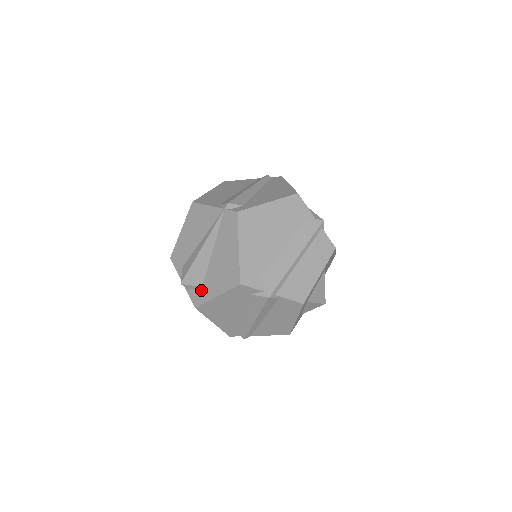
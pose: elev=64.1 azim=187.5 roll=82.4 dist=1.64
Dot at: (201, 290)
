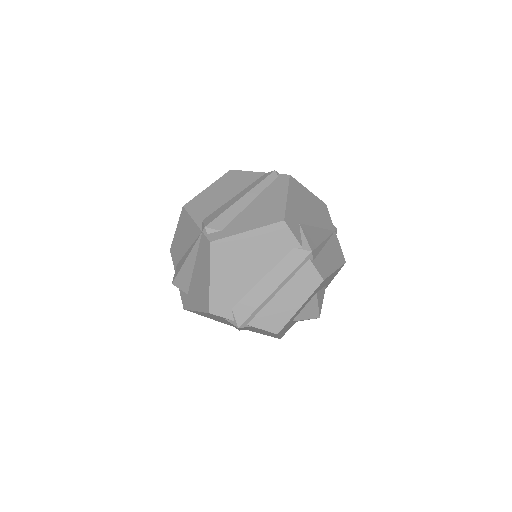
Dot at: (187, 297)
